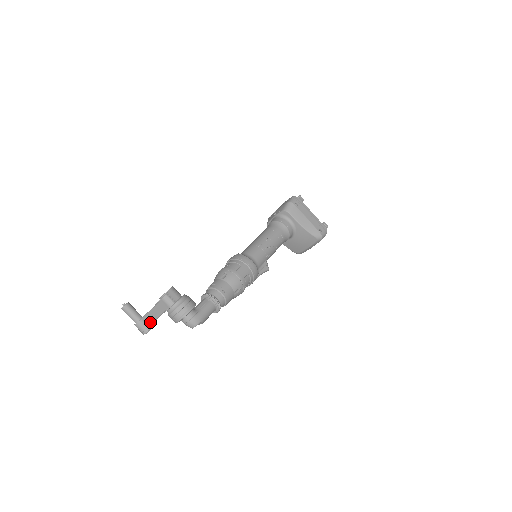
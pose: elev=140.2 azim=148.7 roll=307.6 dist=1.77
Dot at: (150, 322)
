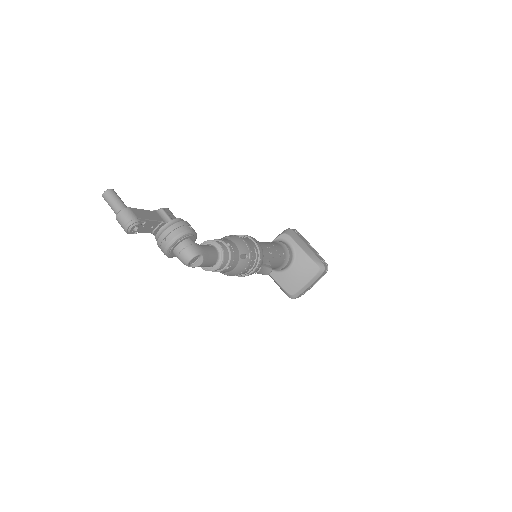
Dot at: (140, 216)
